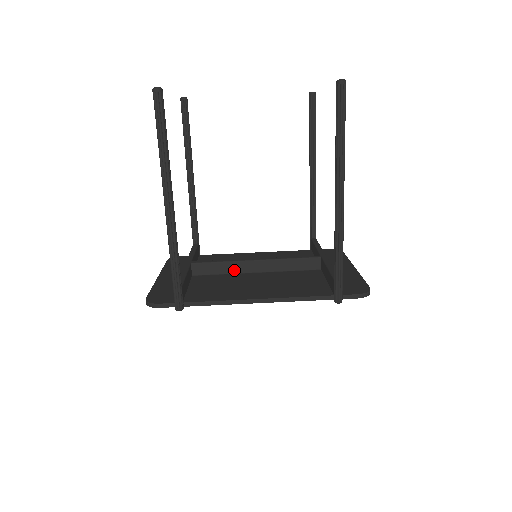
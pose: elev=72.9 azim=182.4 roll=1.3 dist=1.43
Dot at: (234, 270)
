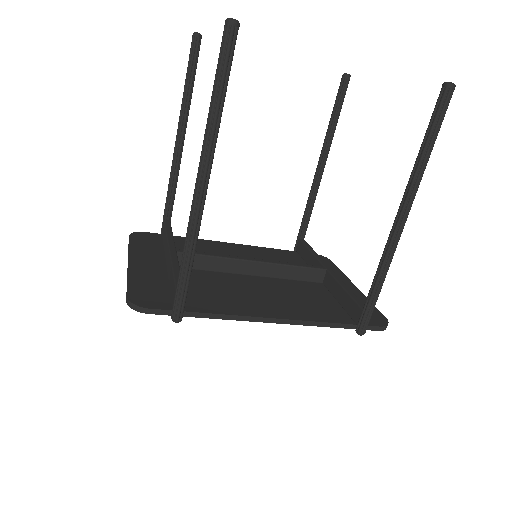
Dot at: (227, 268)
